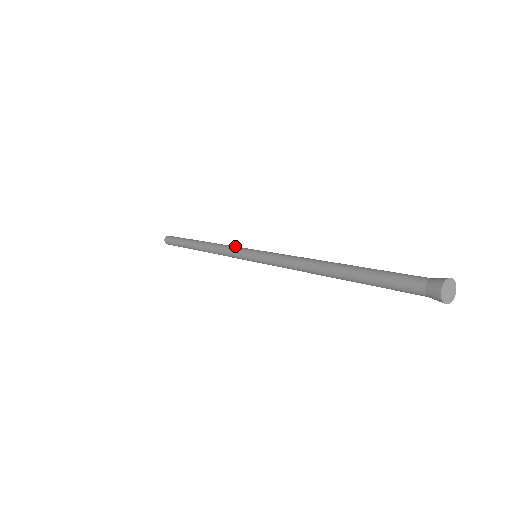
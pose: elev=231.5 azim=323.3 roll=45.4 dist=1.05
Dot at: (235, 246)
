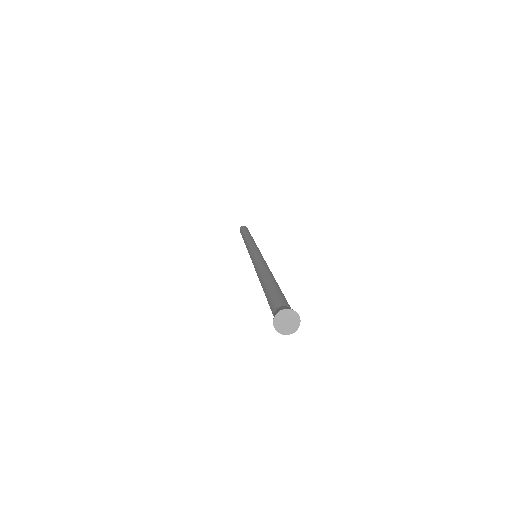
Dot at: occluded
